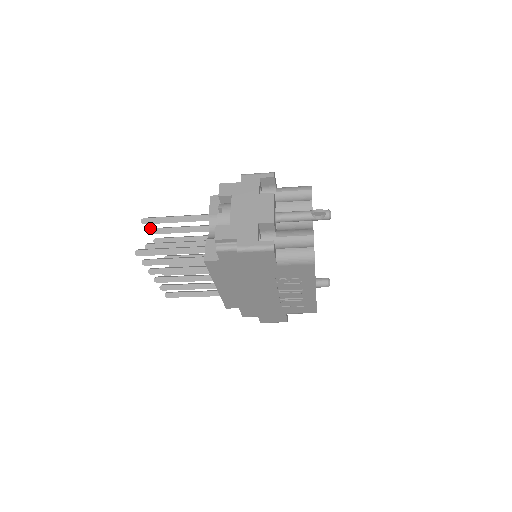
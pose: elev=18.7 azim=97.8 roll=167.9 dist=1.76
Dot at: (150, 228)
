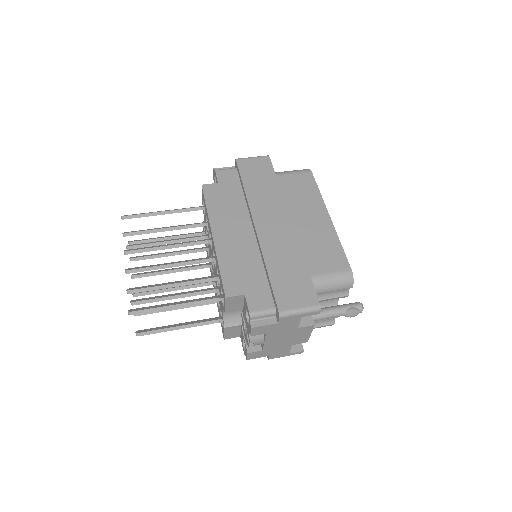
Dot at: (130, 293)
